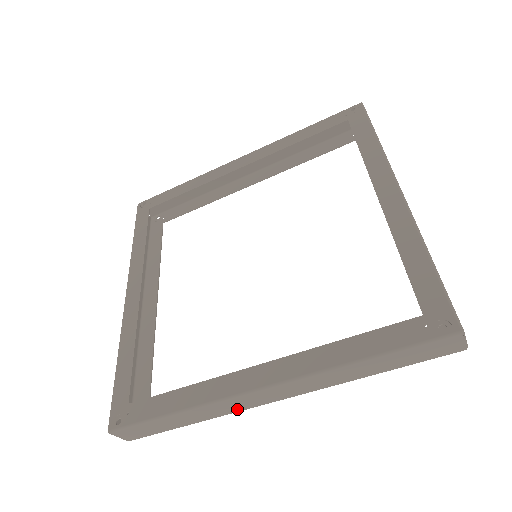
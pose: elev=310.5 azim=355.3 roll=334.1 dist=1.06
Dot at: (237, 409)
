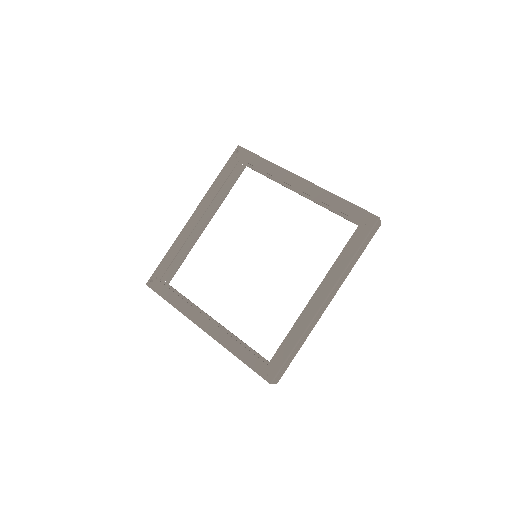
Dot at: (316, 322)
